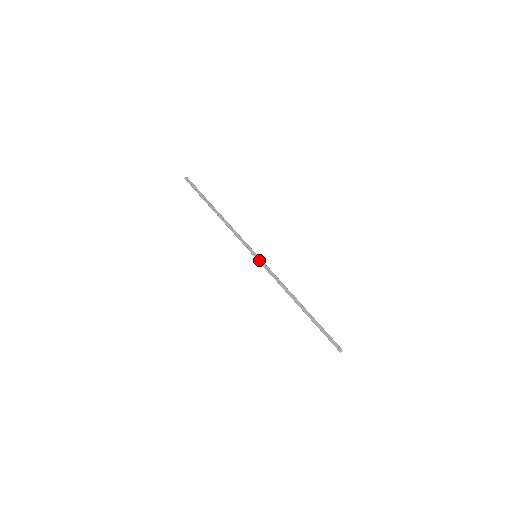
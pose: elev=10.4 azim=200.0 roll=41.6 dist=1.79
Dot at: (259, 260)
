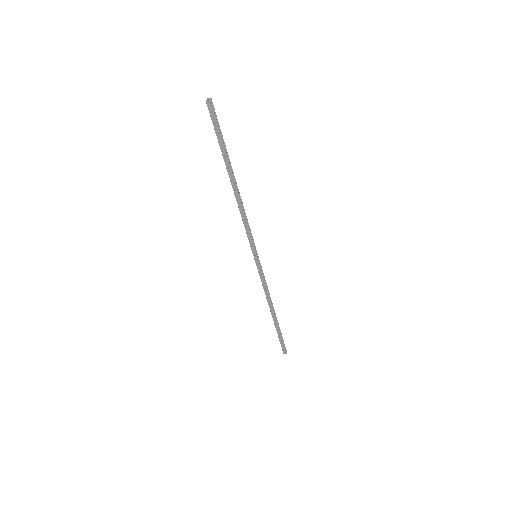
Dot at: (257, 263)
